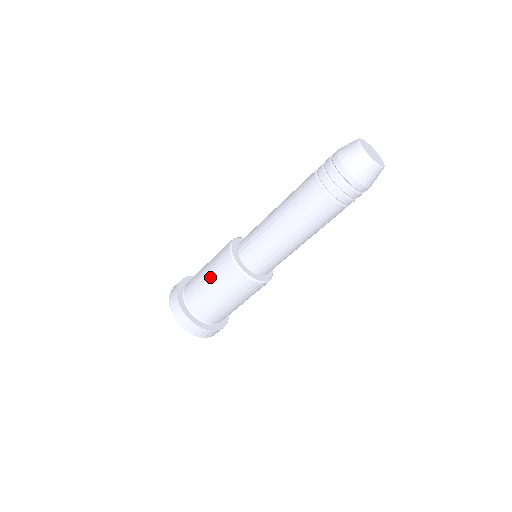
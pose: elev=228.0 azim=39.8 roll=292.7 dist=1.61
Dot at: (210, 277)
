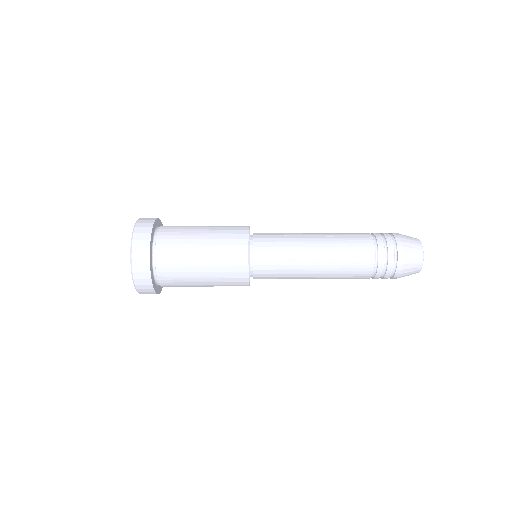
Dot at: occluded
